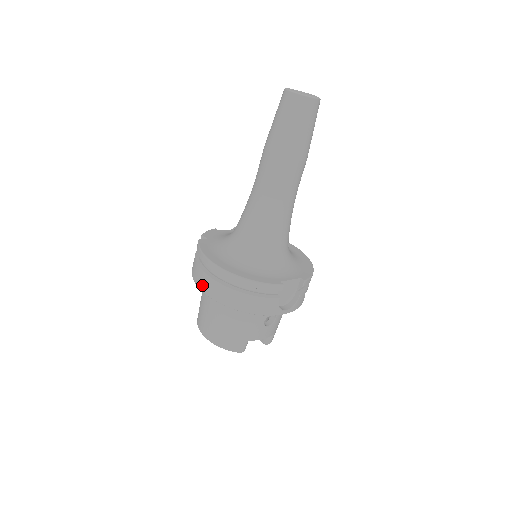
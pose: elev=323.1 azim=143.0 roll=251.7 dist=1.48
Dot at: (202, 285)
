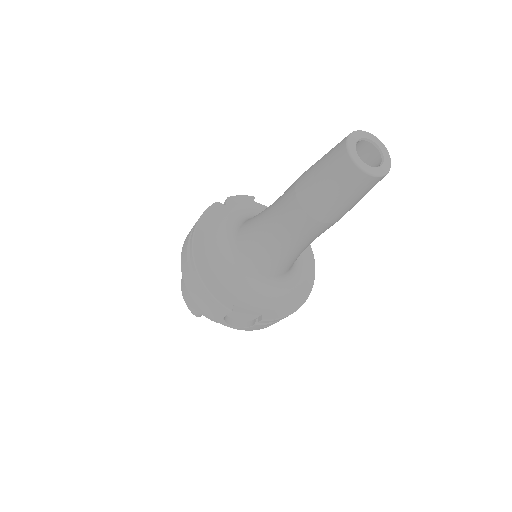
Dot at: (184, 246)
